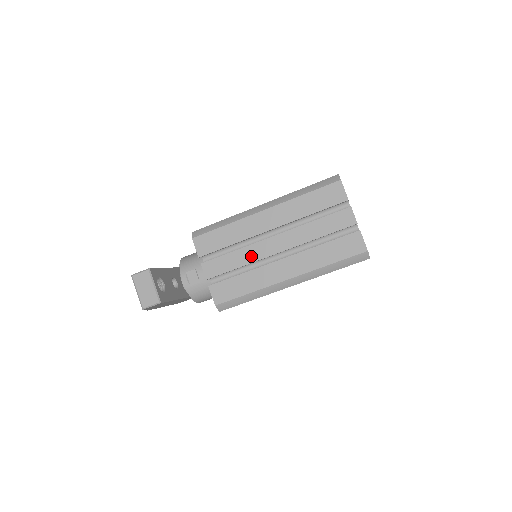
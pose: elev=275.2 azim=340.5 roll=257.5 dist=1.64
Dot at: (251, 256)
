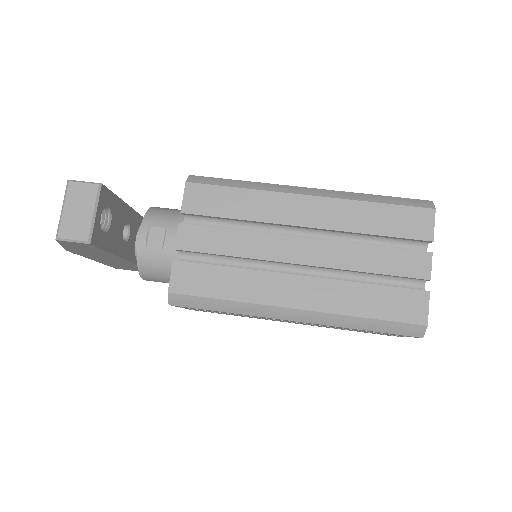
Dot at: (257, 249)
